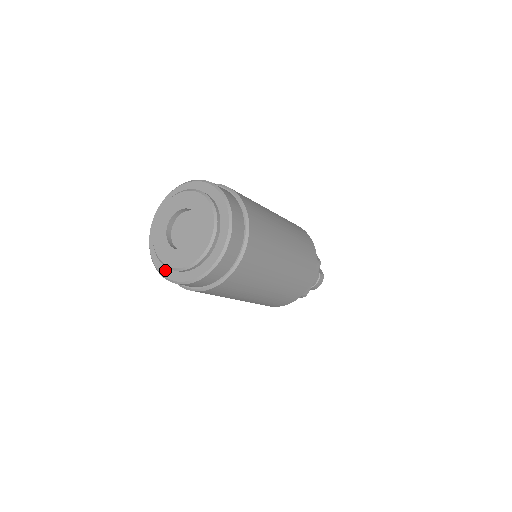
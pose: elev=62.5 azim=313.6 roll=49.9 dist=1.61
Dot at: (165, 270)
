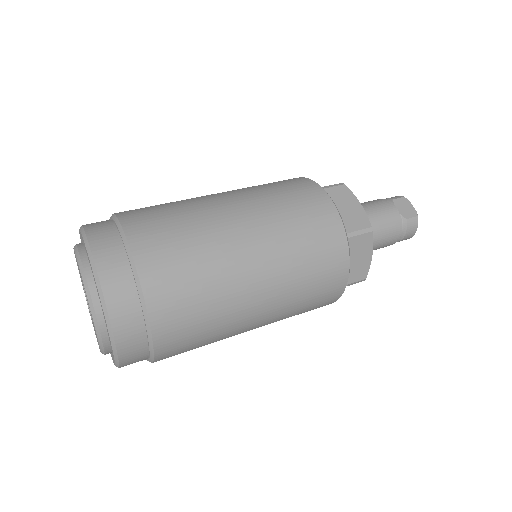
Dot at: occluded
